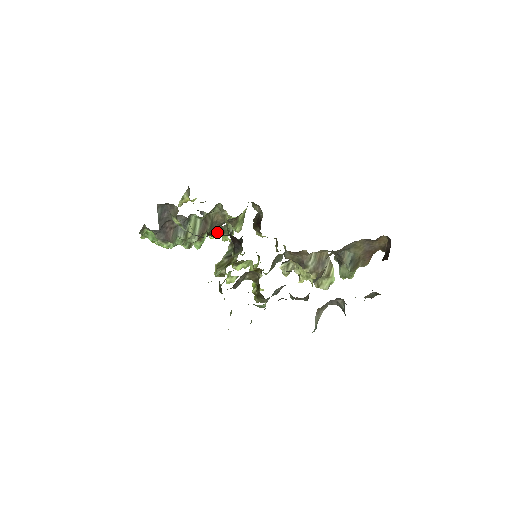
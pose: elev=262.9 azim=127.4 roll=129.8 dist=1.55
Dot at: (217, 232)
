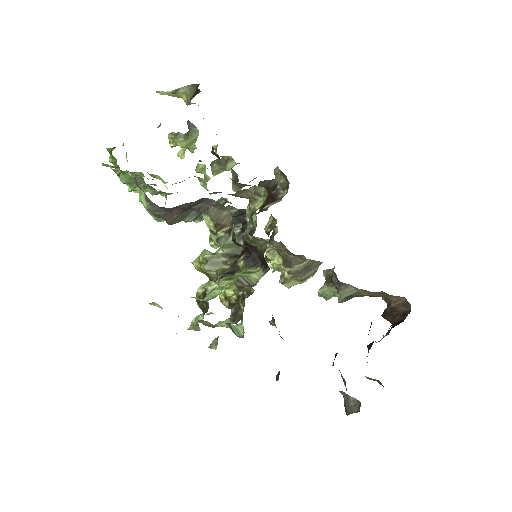
Dot at: (248, 245)
